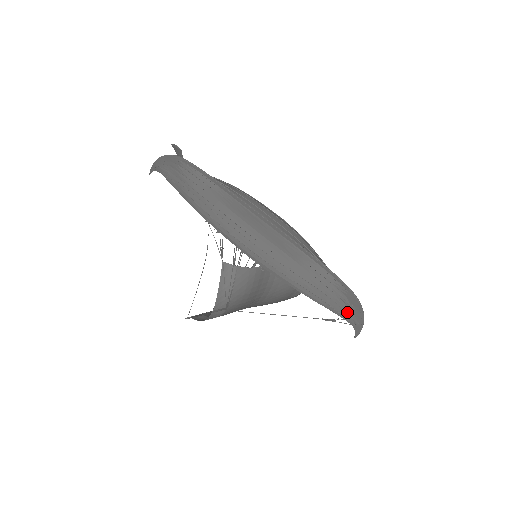
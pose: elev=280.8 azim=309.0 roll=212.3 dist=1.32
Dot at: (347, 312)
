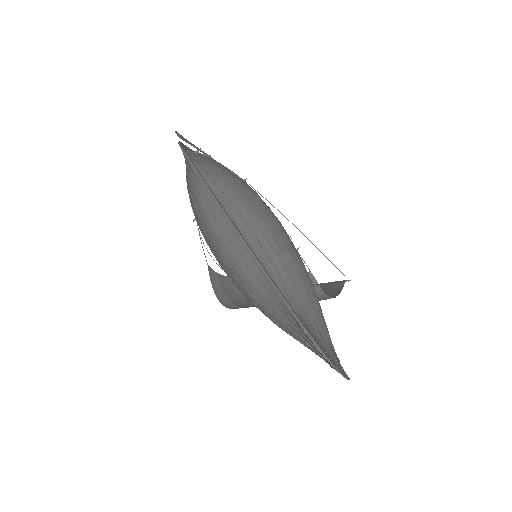
Dot at: (317, 352)
